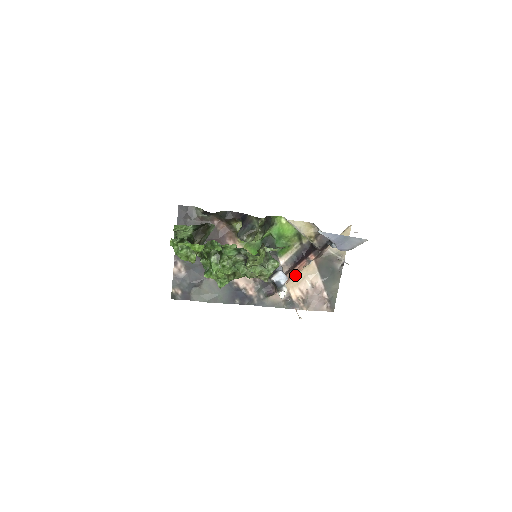
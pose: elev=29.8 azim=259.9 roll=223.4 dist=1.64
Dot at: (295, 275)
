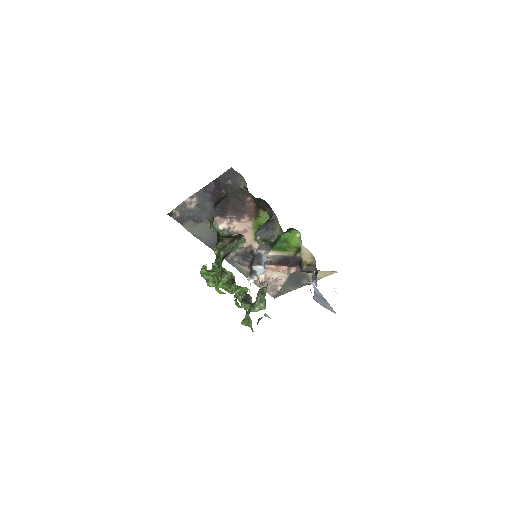
Dot at: (271, 271)
